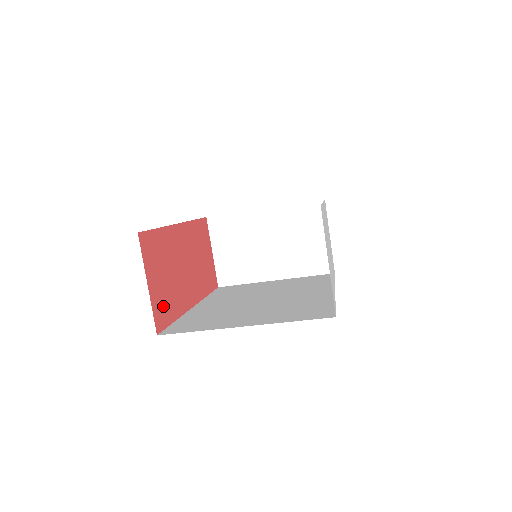
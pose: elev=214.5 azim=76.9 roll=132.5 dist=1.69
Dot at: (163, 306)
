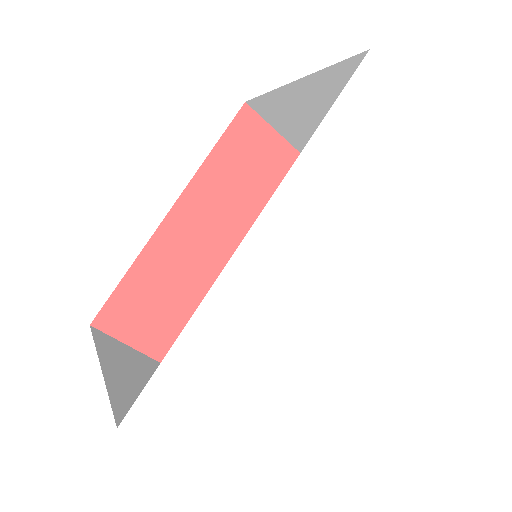
Dot at: occluded
